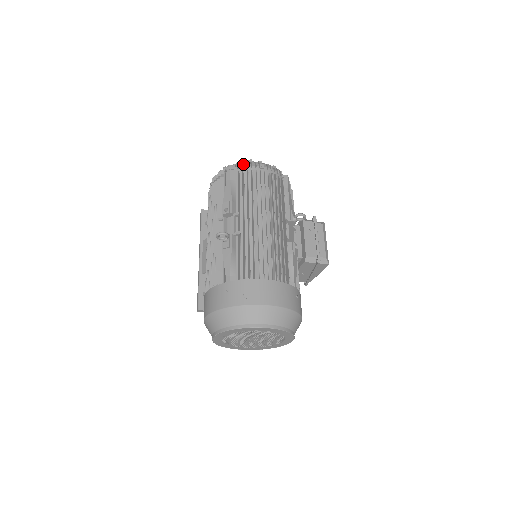
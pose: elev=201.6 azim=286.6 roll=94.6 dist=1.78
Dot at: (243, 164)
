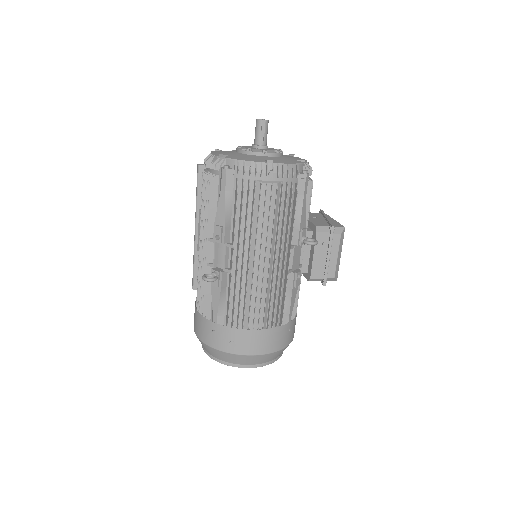
Dot at: (244, 171)
